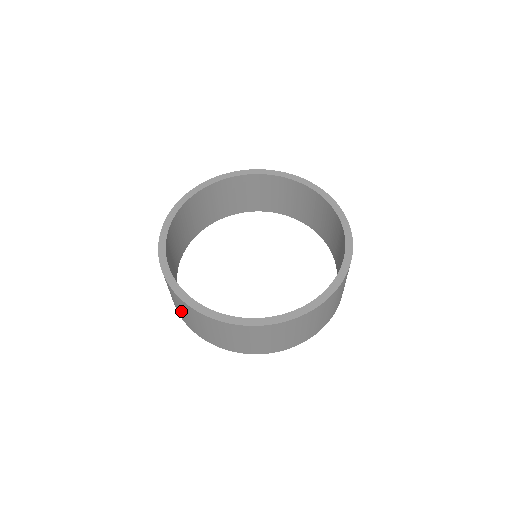
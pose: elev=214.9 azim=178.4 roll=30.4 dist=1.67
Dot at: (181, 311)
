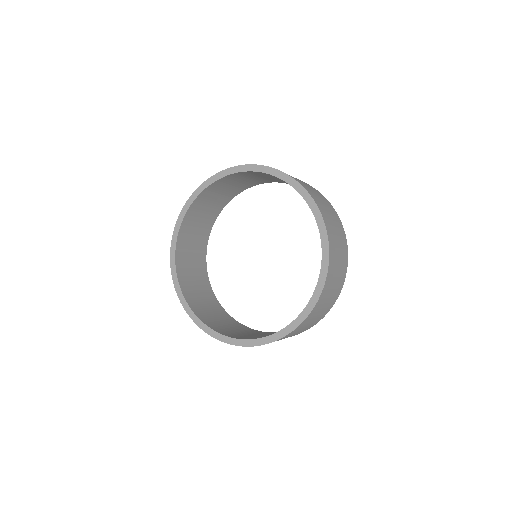
Dot at: occluded
